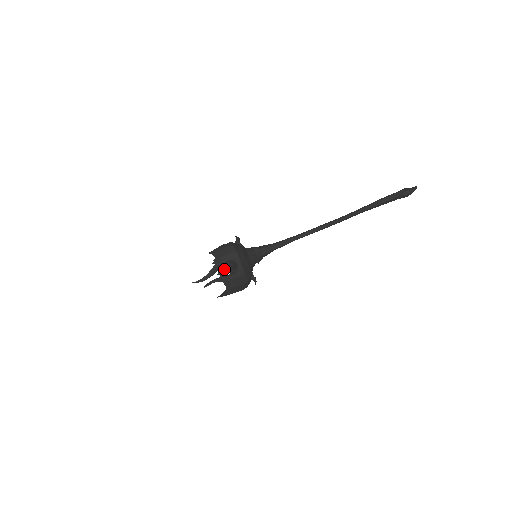
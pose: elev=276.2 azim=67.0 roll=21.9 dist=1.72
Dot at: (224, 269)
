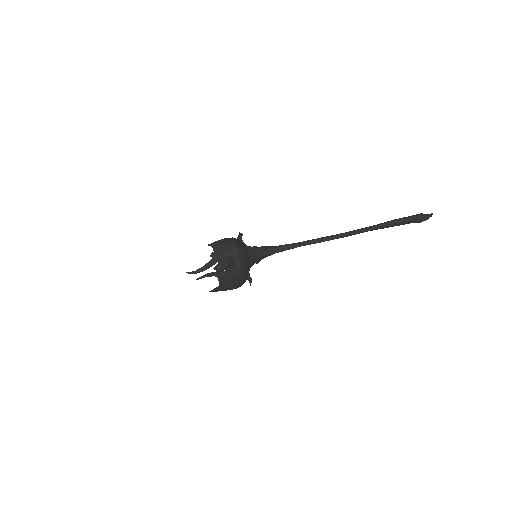
Dot at: (221, 264)
